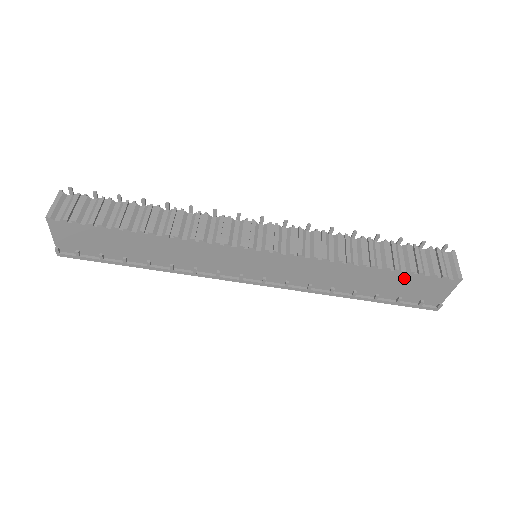
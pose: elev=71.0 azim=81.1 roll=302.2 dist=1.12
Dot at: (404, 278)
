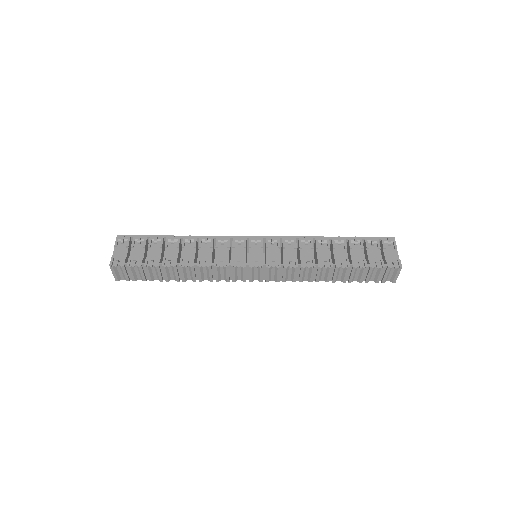
Dot at: occluded
